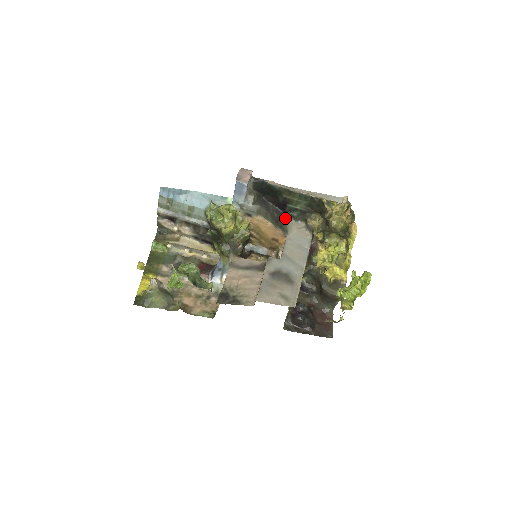
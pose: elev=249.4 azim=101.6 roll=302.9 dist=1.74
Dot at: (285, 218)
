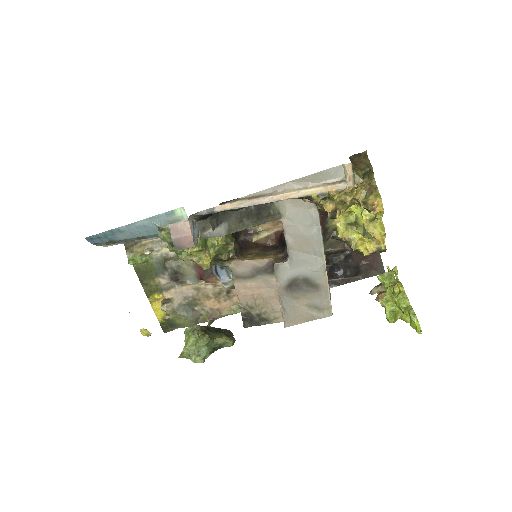
Dot at: occluded
